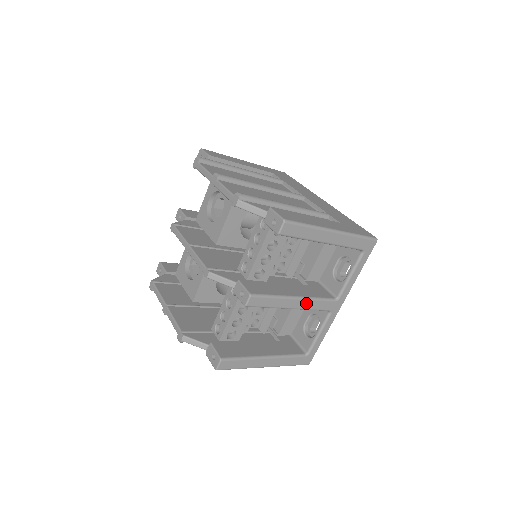
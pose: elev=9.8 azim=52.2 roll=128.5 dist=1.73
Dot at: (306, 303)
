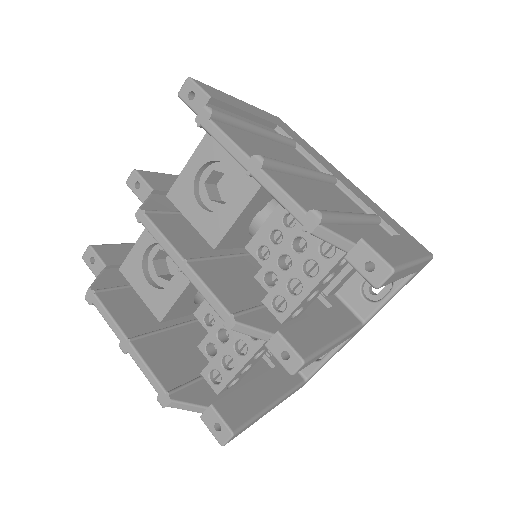
Dot at: (341, 341)
